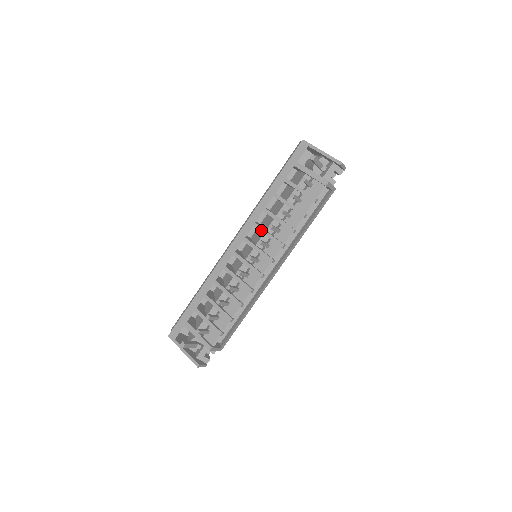
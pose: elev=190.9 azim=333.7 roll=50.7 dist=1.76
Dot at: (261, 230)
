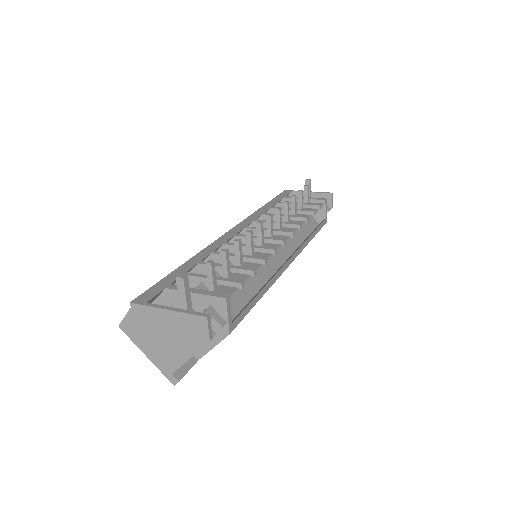
Dot at: occluded
